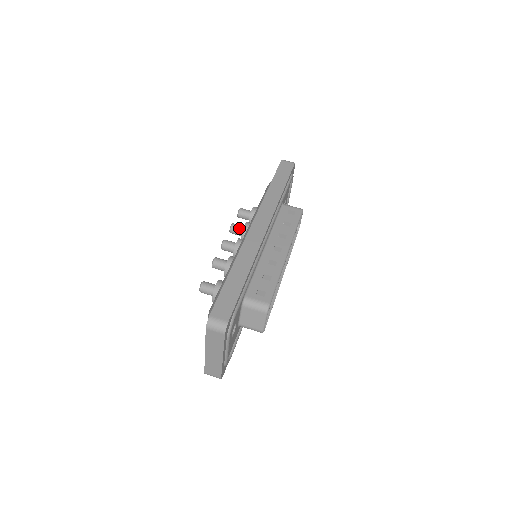
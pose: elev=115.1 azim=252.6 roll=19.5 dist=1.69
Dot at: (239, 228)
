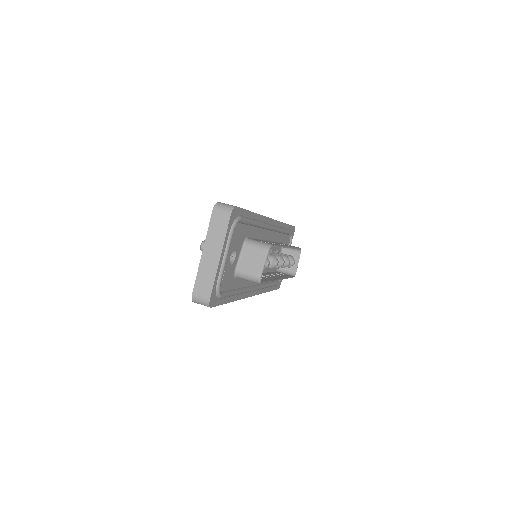
Dot at: occluded
